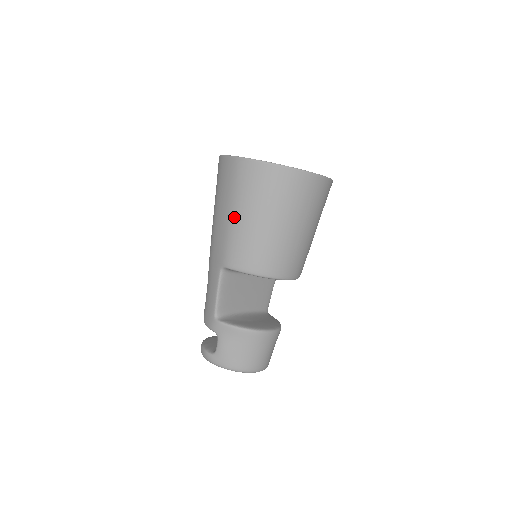
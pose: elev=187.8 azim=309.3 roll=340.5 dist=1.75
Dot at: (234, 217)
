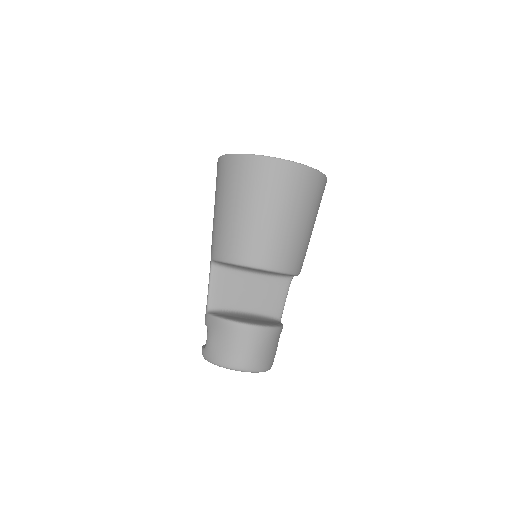
Dot at: (216, 211)
